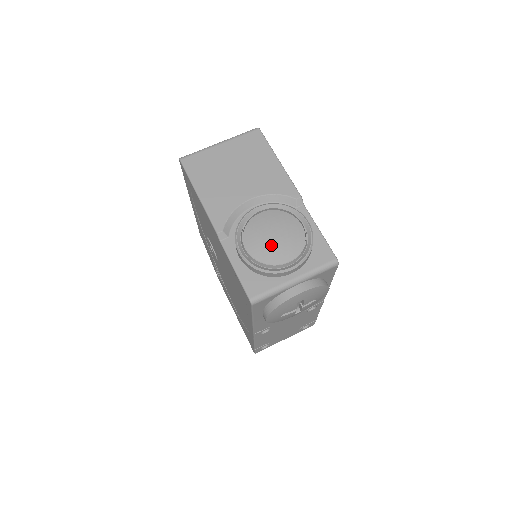
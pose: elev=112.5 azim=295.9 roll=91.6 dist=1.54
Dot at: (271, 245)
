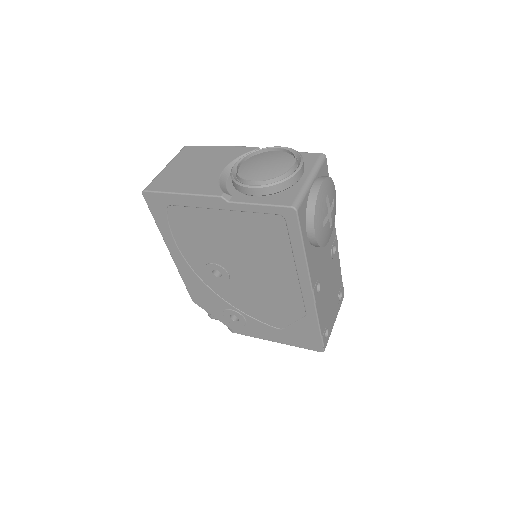
Dot at: (270, 168)
